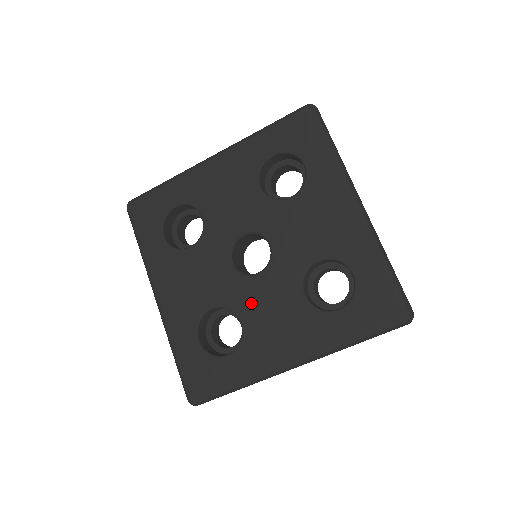
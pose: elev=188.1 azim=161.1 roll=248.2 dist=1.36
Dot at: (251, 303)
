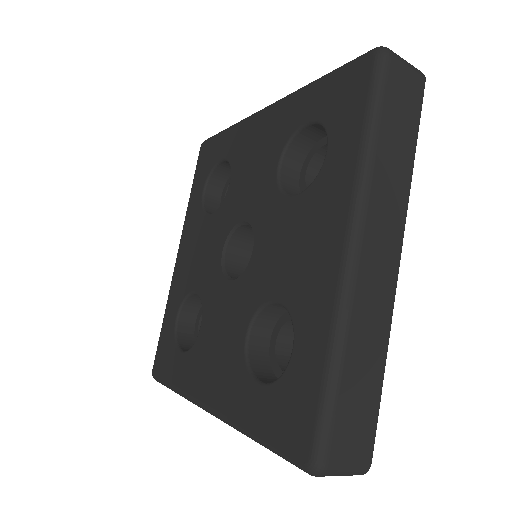
Dot at: (267, 274)
